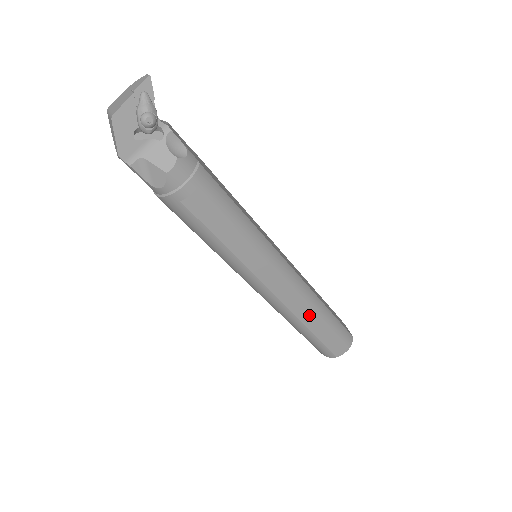
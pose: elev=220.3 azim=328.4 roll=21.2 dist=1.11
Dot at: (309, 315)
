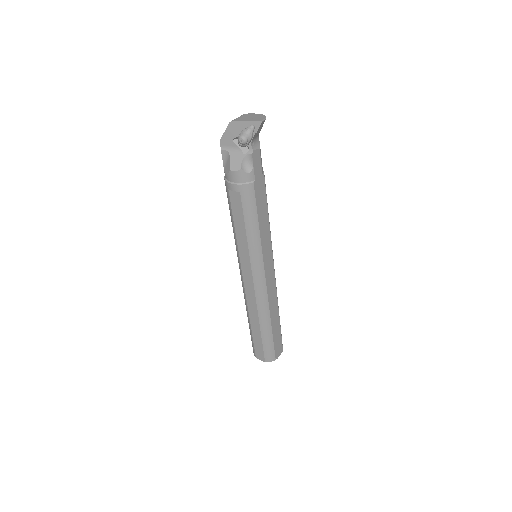
Dot at: (255, 316)
